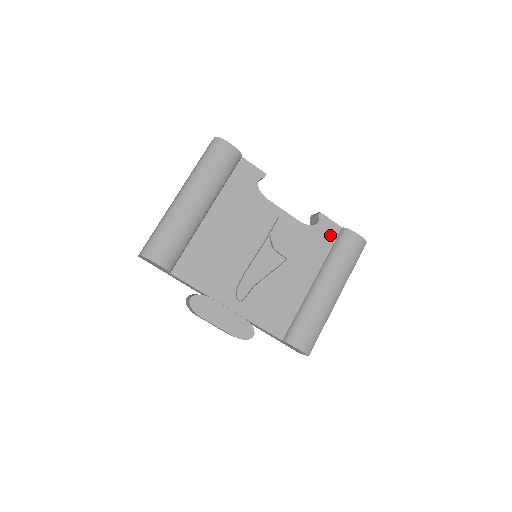
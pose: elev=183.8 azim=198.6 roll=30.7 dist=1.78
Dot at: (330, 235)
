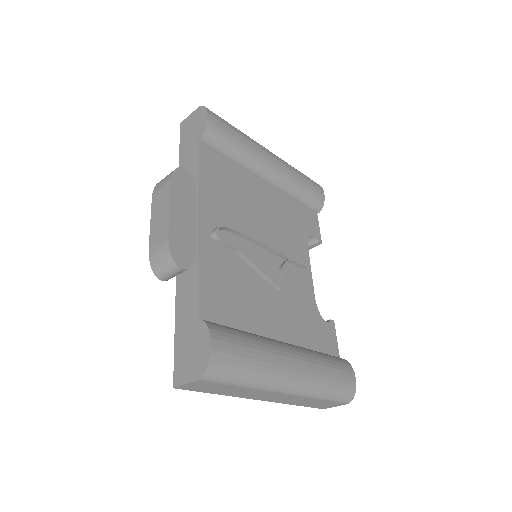
Dot at: (327, 345)
